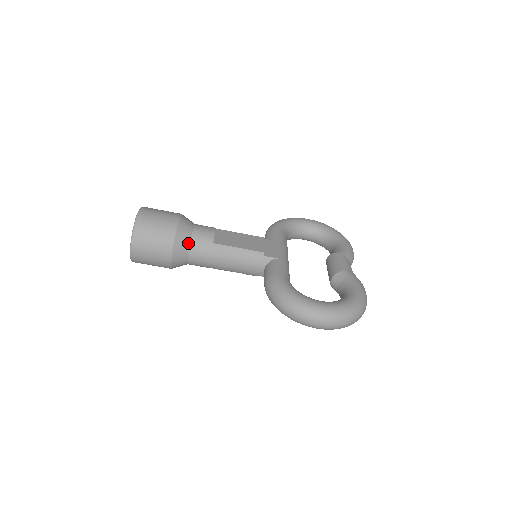
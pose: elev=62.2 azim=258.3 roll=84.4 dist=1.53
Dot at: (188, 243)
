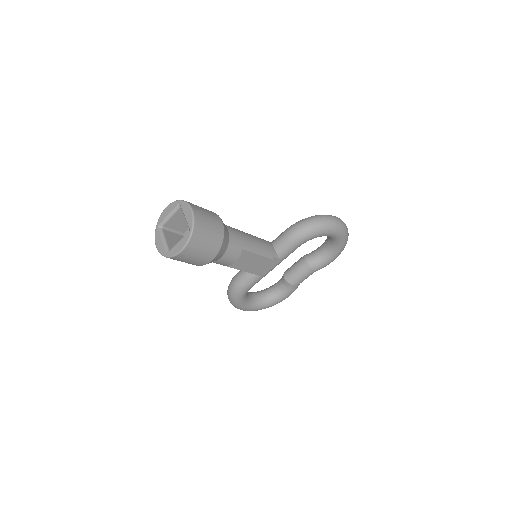
Dot at: occluded
